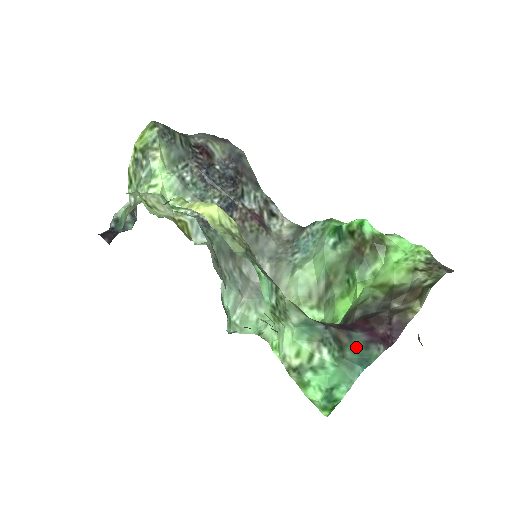
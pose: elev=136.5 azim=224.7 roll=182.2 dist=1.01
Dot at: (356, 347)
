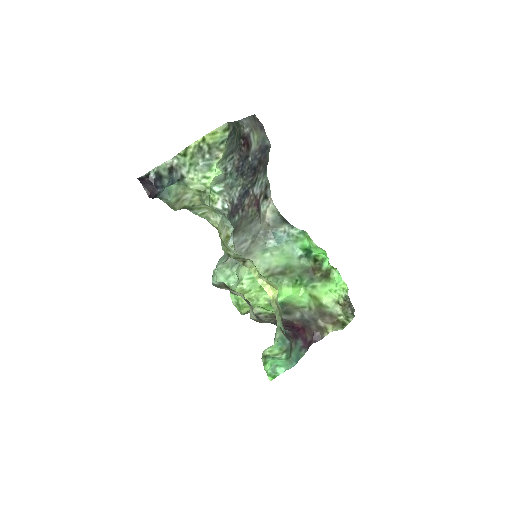
Dot at: (297, 350)
